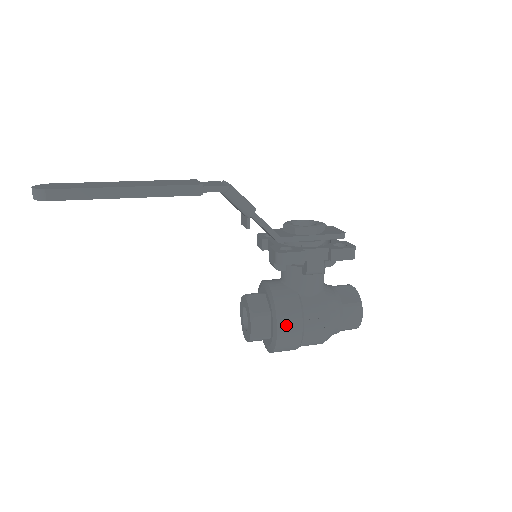
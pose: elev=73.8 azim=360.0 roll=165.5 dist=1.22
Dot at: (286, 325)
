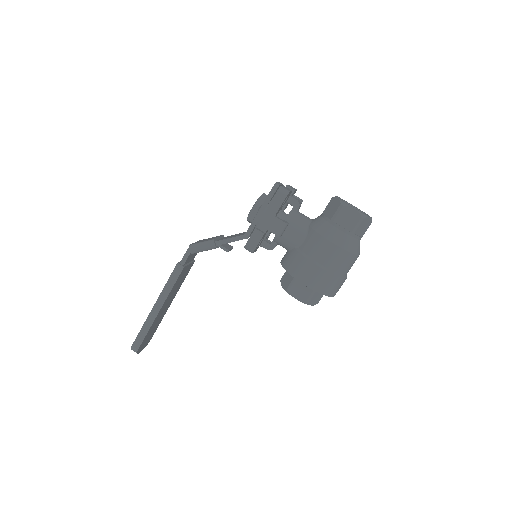
Dot at: (305, 276)
